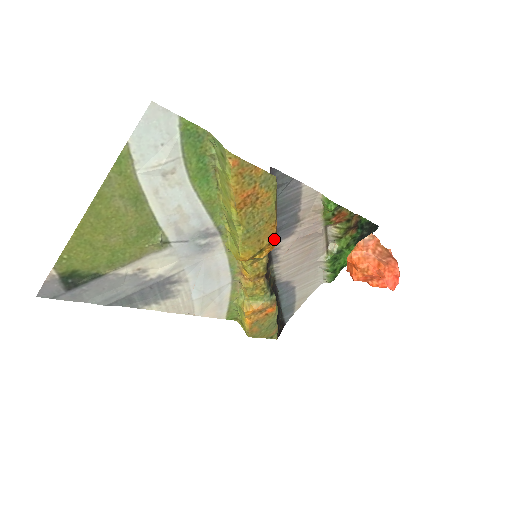
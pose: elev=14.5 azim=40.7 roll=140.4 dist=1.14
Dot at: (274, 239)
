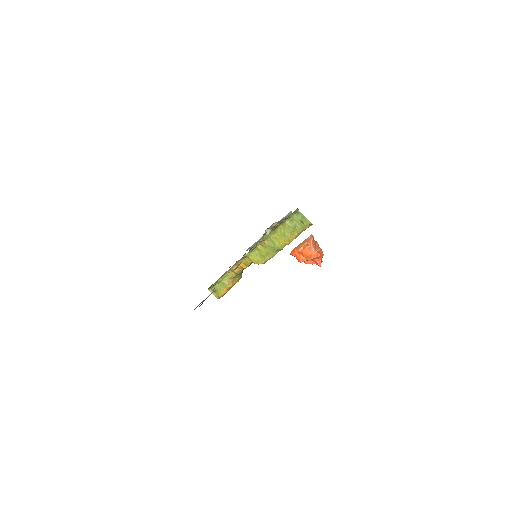
Dot at: occluded
